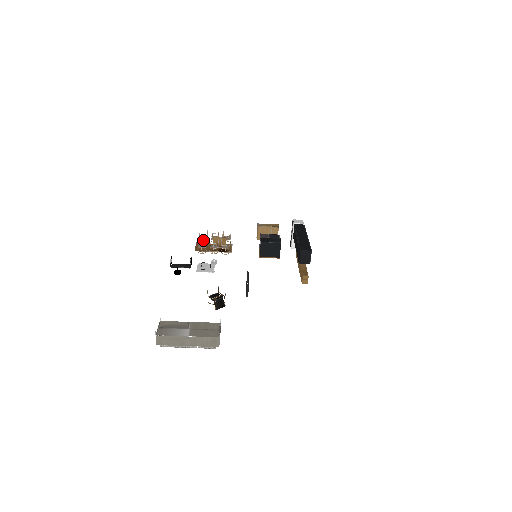
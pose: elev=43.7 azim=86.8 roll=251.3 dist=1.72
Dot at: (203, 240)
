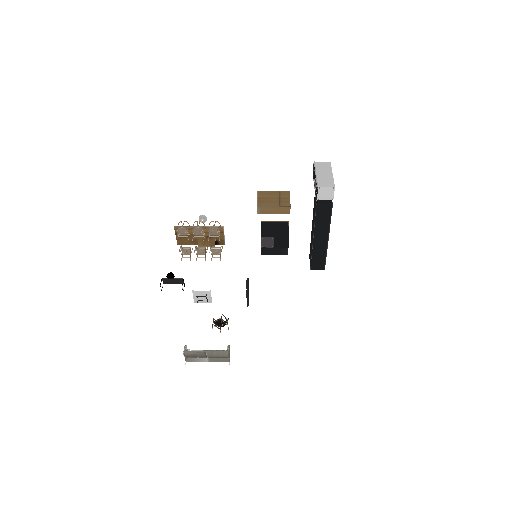
Dot at: (181, 221)
